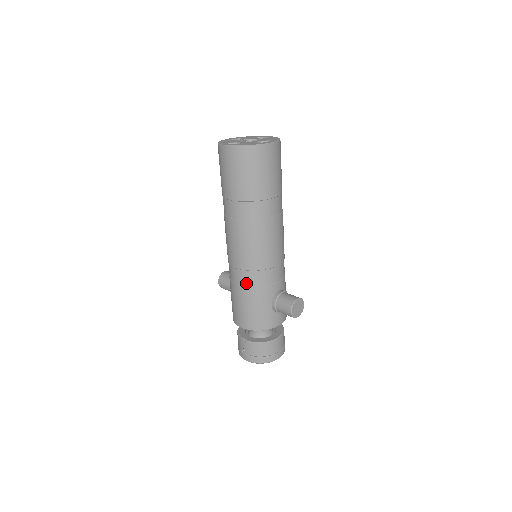
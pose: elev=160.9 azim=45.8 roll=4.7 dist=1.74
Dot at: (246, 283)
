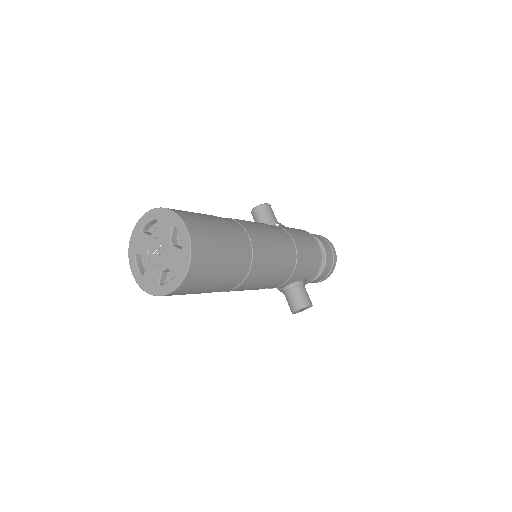
Dot at: occluded
